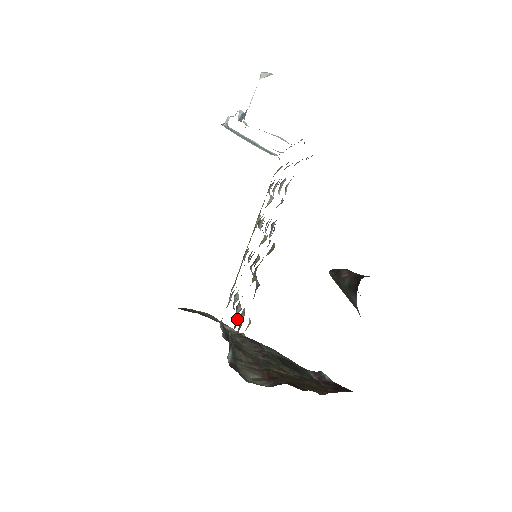
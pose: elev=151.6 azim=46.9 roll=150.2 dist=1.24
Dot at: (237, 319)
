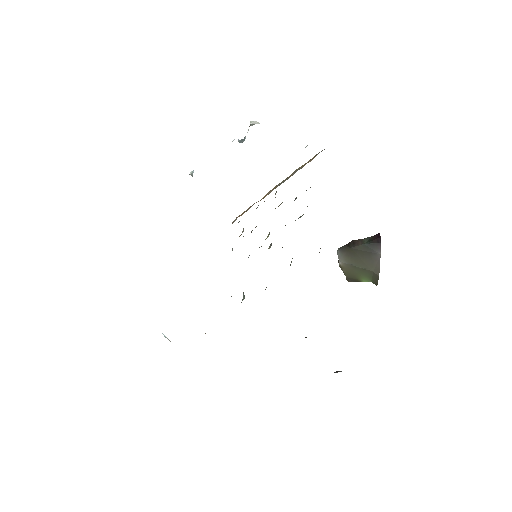
Dot at: occluded
